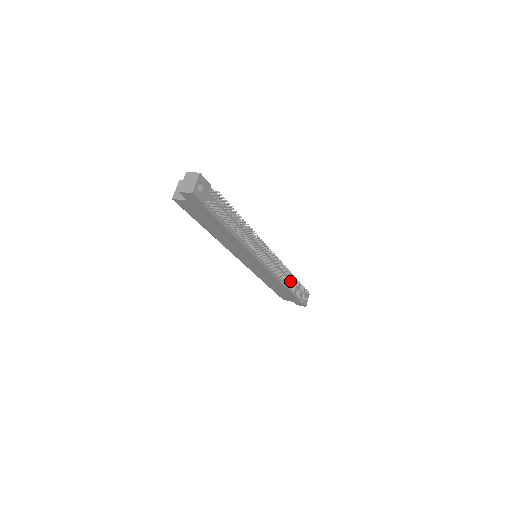
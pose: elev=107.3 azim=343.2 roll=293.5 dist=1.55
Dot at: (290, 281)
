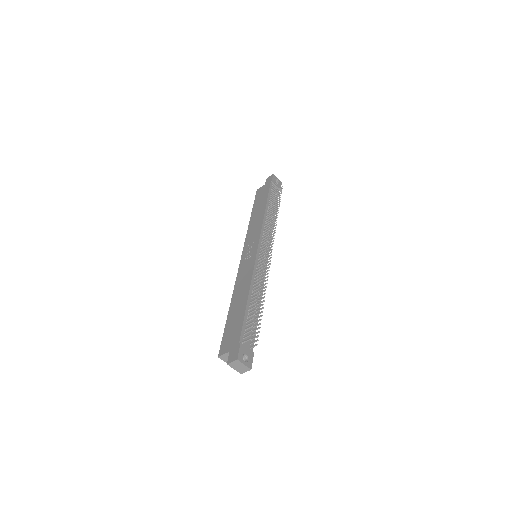
Dot at: occluded
